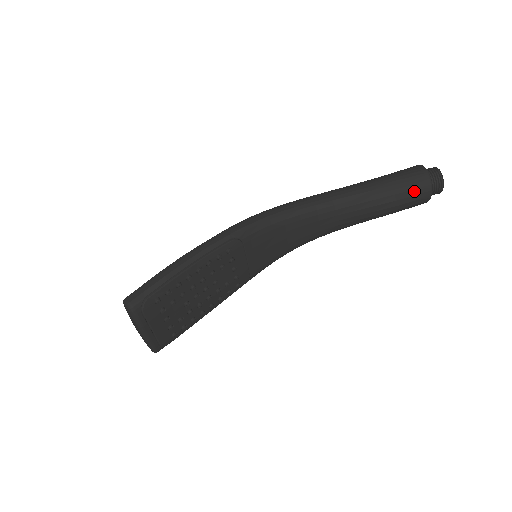
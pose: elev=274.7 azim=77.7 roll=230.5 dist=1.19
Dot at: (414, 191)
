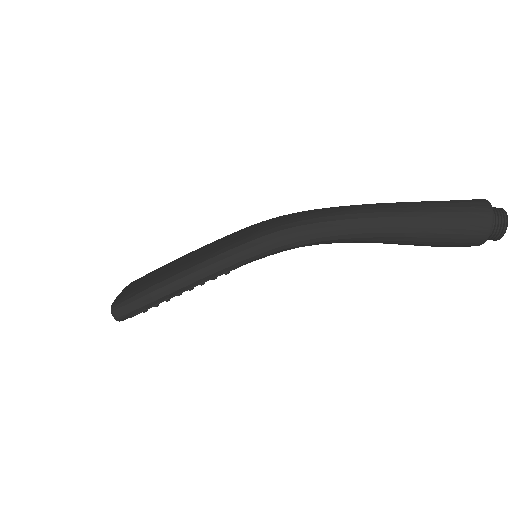
Dot at: (458, 245)
